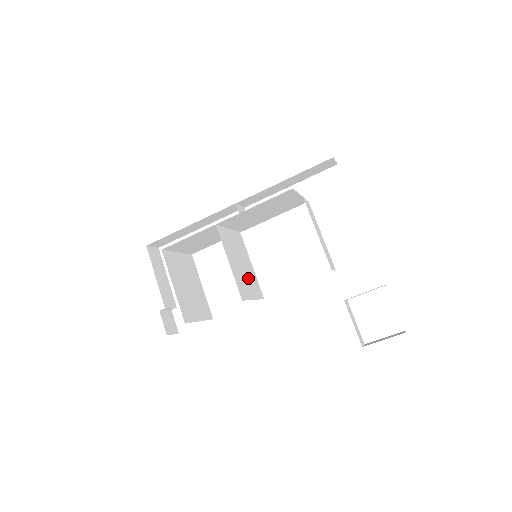
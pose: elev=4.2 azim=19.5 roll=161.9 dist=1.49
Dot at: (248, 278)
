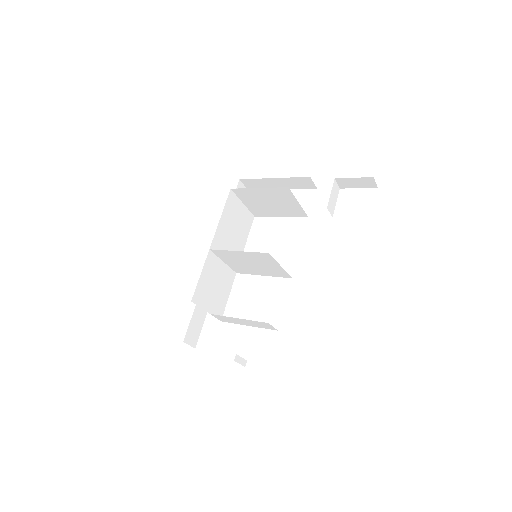
Dot at: (265, 267)
